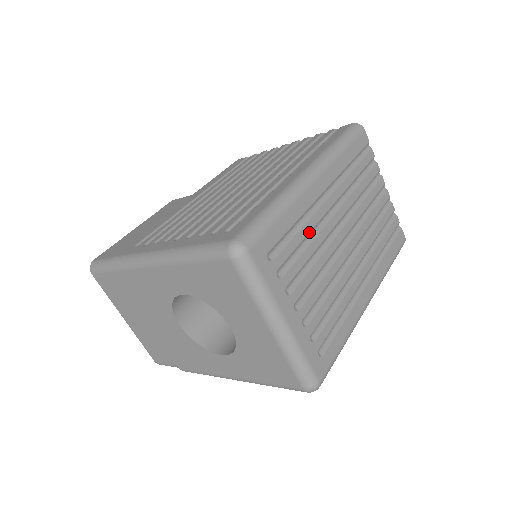
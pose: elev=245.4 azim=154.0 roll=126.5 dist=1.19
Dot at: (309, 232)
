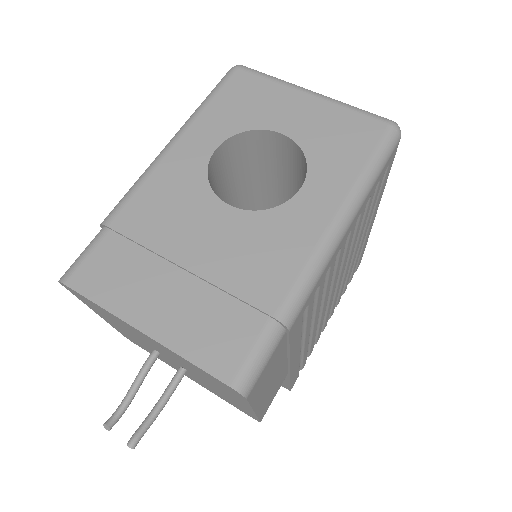
Dot at: occluded
